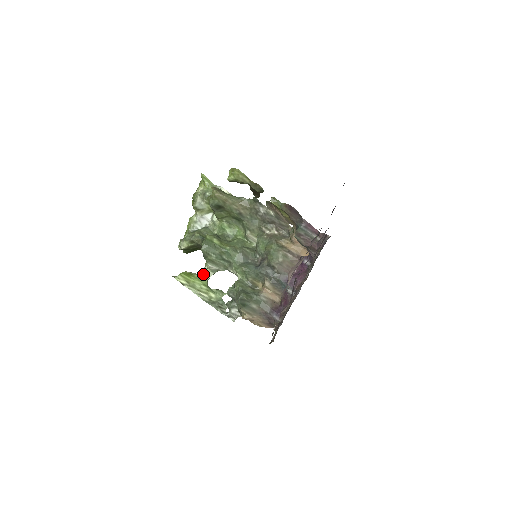
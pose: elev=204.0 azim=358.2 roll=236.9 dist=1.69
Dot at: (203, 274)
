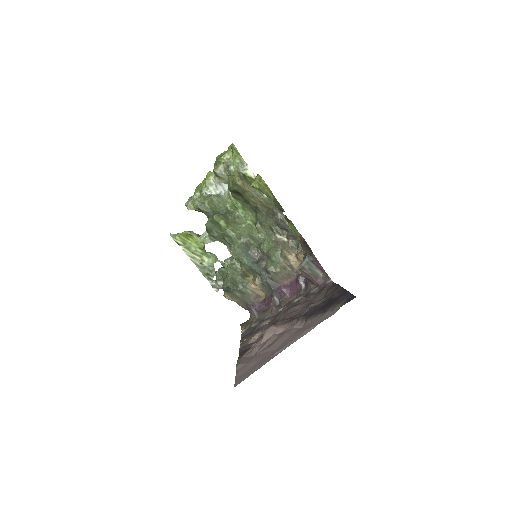
Dot at: (202, 239)
